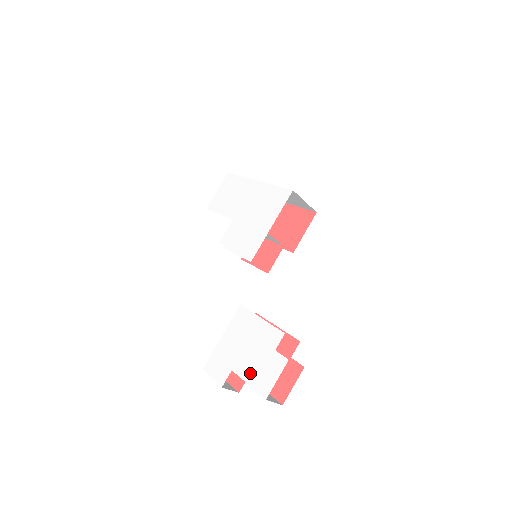
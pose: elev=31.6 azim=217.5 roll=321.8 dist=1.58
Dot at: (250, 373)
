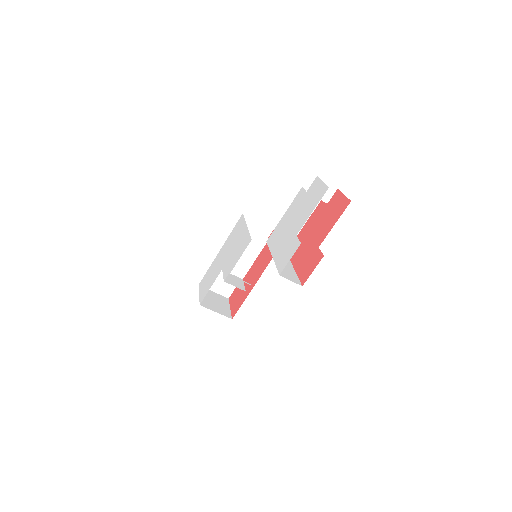
Dot at: (307, 212)
